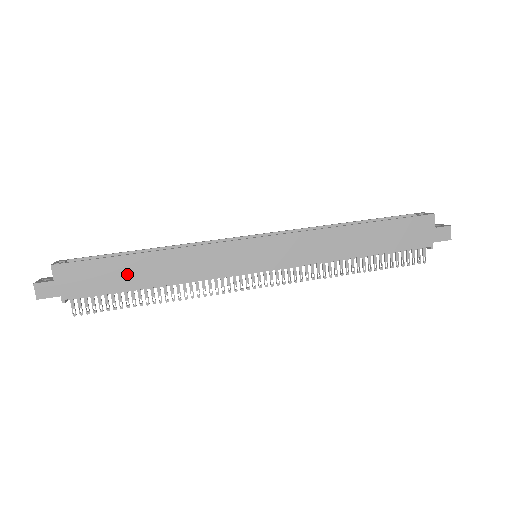
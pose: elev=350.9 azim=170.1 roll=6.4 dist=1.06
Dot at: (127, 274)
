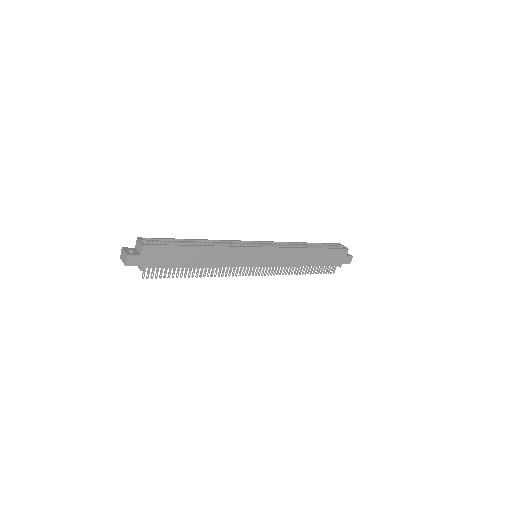
Dot at: (186, 258)
